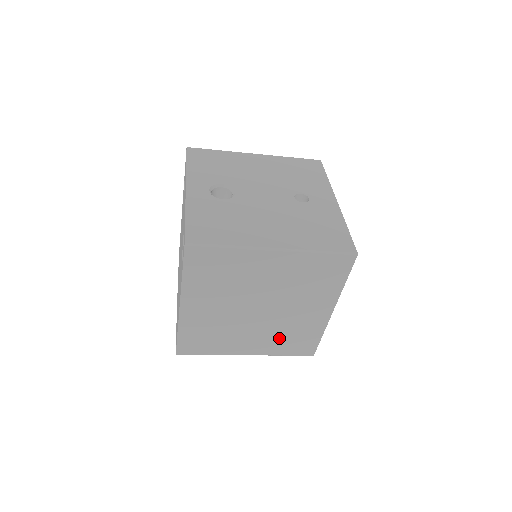
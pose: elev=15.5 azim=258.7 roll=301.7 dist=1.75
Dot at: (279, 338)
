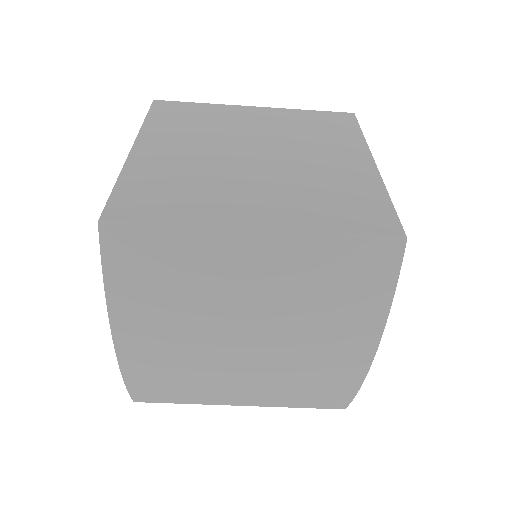
Dot at: (309, 198)
